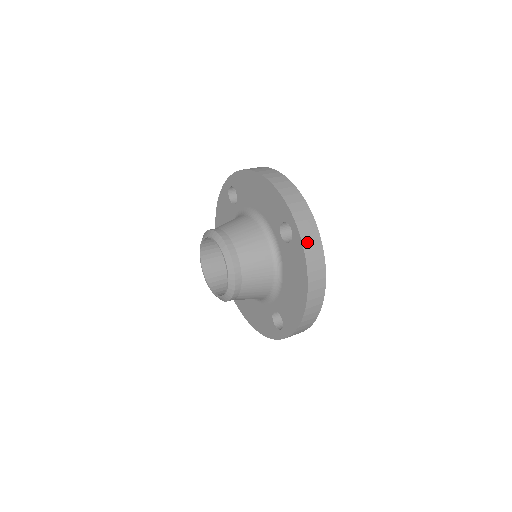
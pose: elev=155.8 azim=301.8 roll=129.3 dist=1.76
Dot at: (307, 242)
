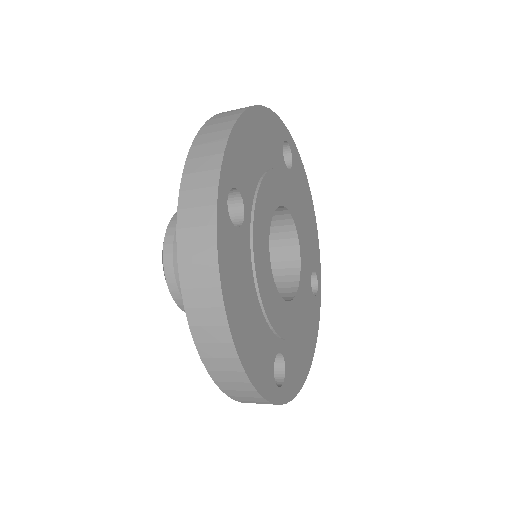
Dot at: (186, 230)
